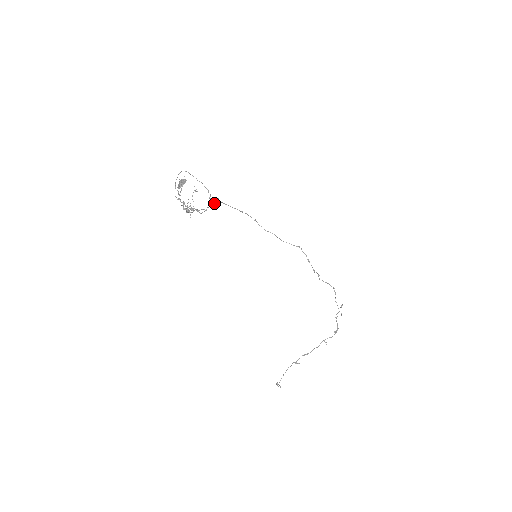
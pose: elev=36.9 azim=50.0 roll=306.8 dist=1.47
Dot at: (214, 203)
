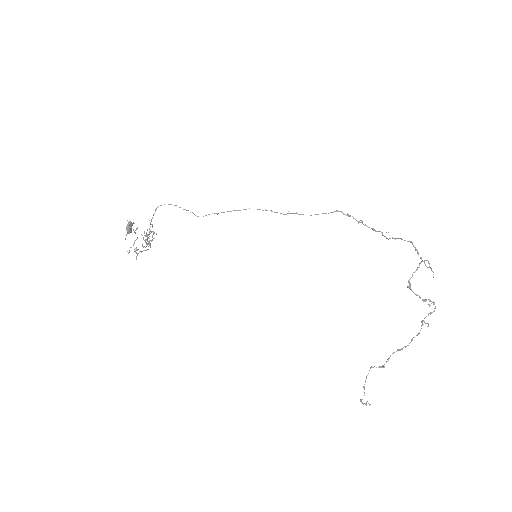
Dot at: occluded
